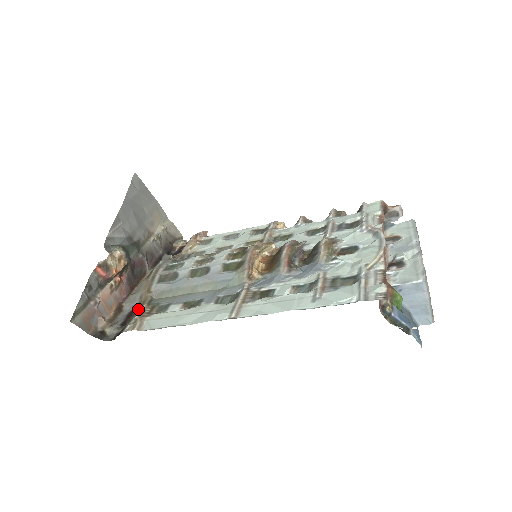
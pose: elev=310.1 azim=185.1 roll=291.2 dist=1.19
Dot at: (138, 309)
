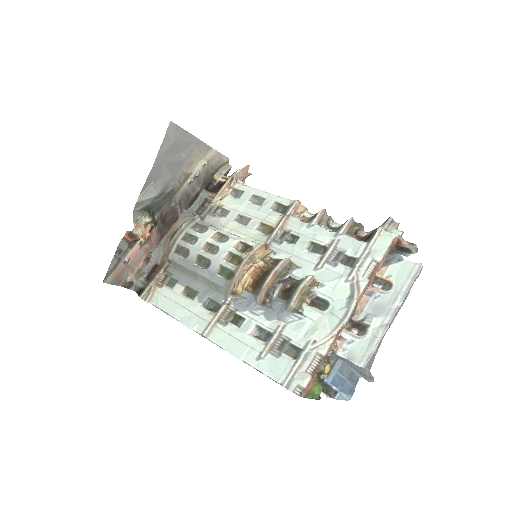
Dot at: (159, 267)
